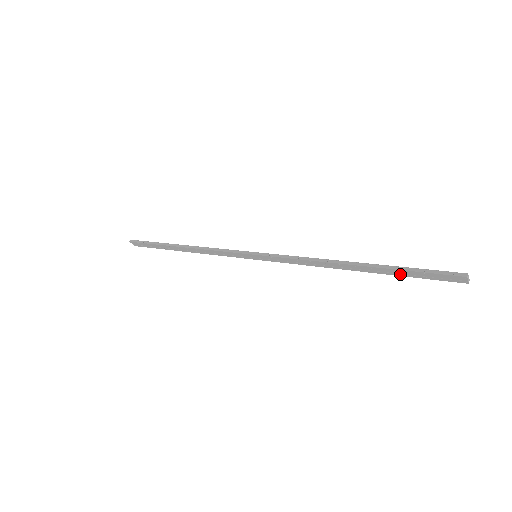
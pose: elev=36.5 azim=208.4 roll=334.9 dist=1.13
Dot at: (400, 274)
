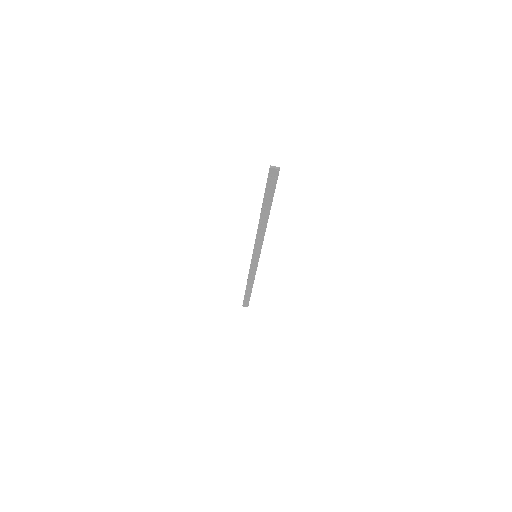
Dot at: (270, 198)
